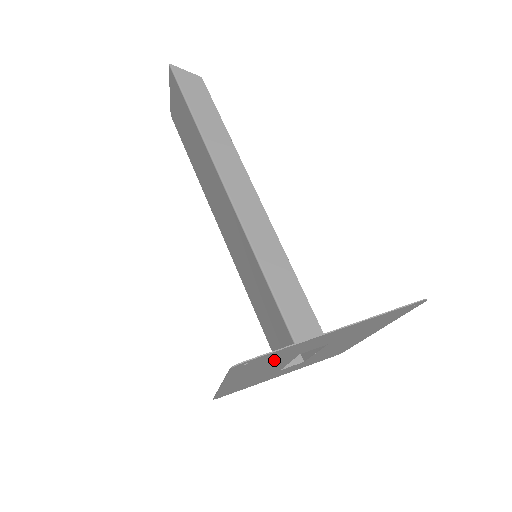
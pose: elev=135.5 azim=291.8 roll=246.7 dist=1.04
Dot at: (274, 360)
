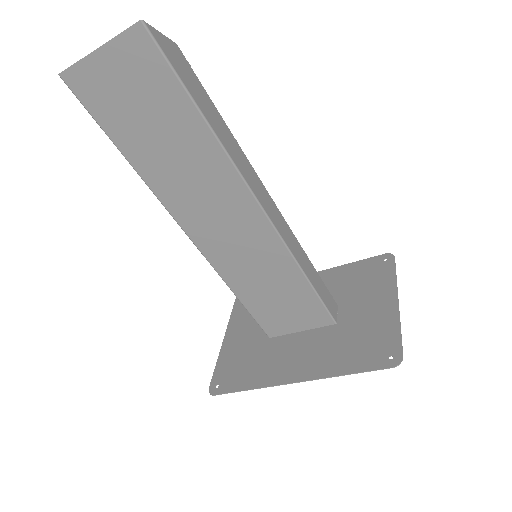
Dot at: (353, 341)
